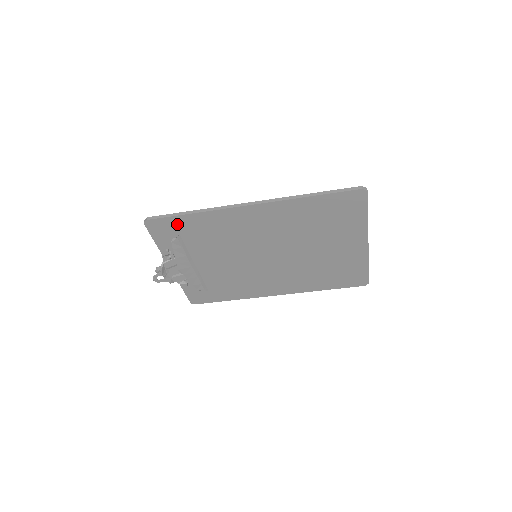
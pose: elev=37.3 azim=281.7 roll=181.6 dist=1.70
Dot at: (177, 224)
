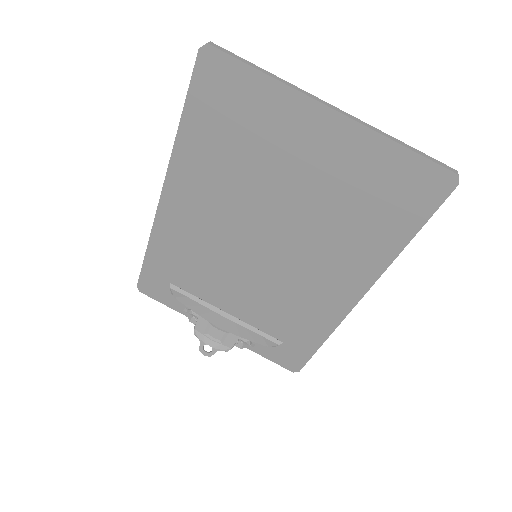
Dot at: (155, 272)
